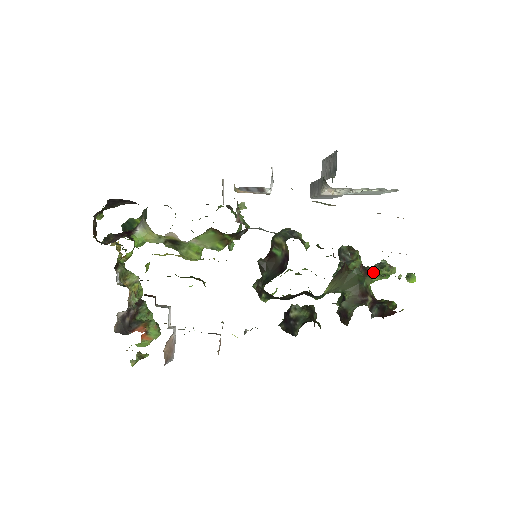
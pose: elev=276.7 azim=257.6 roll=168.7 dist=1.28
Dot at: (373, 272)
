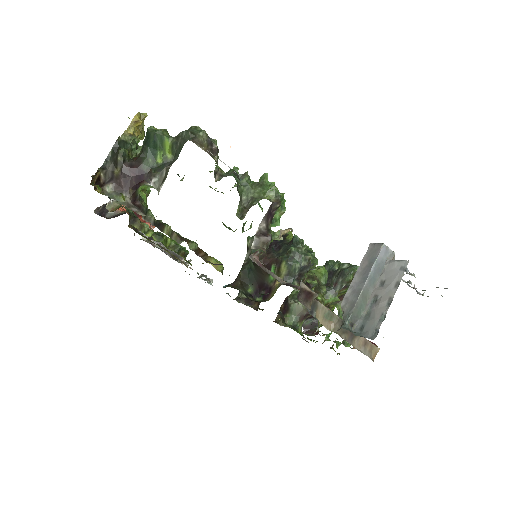
Dot at: occluded
